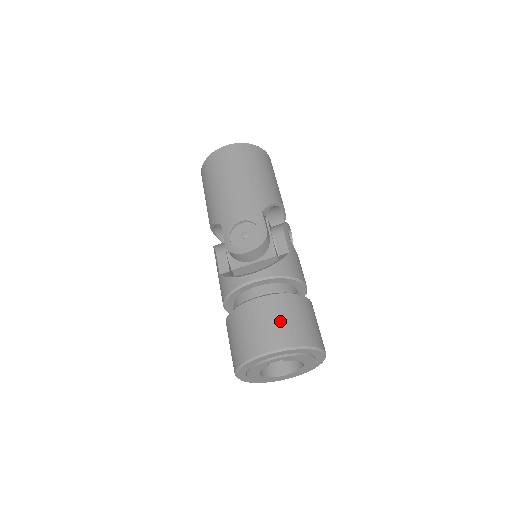
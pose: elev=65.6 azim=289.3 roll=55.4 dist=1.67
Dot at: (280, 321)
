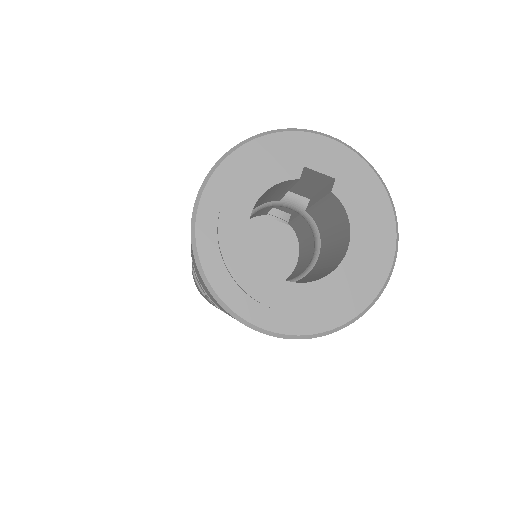
Dot at: occluded
